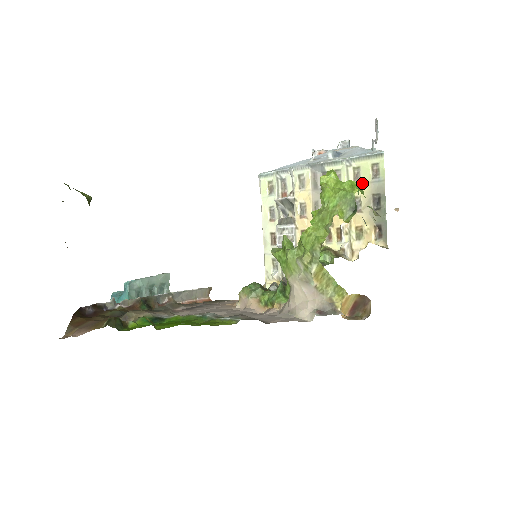
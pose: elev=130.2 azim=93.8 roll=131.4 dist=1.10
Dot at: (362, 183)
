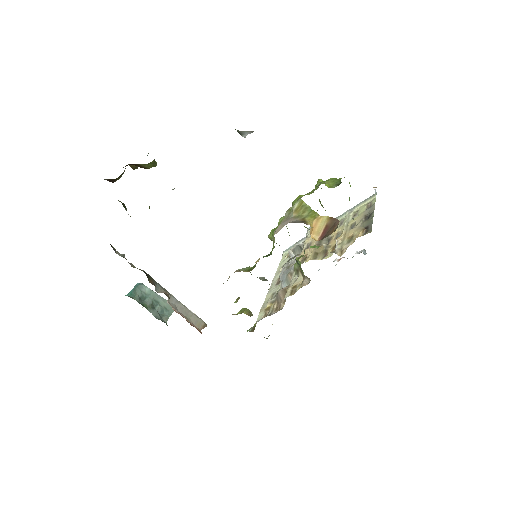
Dot at: (358, 215)
